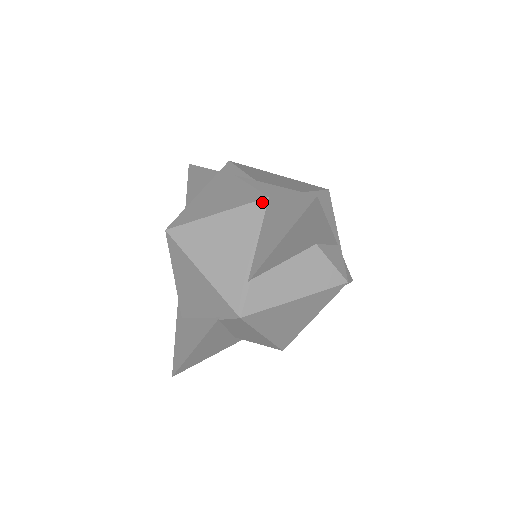
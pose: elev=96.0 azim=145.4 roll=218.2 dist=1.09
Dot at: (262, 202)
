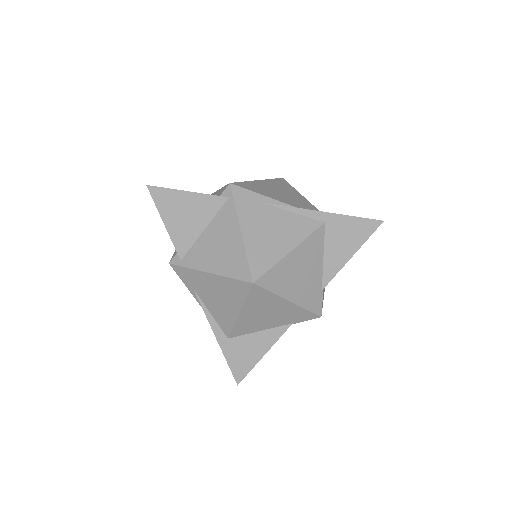
Dot at: (321, 228)
